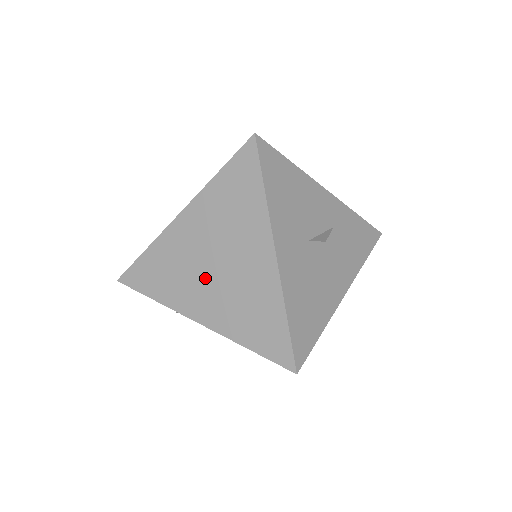
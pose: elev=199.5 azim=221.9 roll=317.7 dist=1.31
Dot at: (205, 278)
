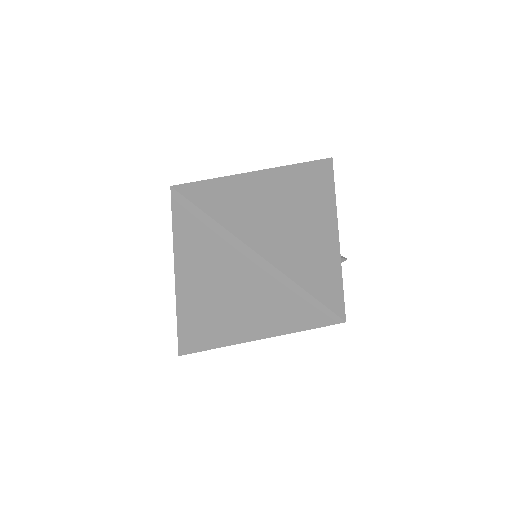
Dot at: occluded
